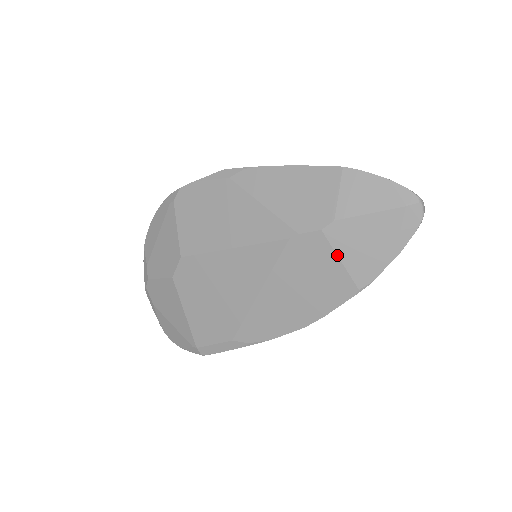
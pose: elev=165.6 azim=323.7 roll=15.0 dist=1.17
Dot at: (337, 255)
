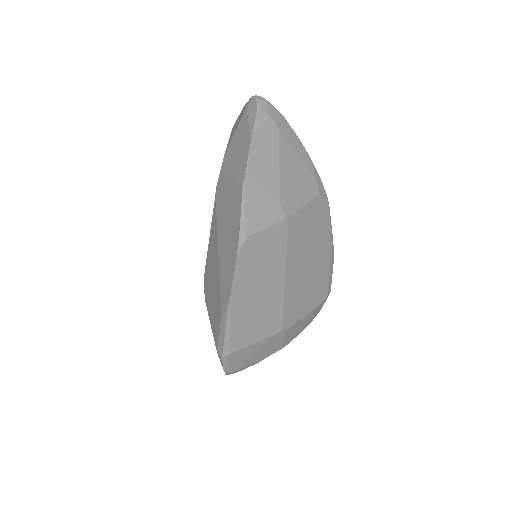
Dot at: (229, 175)
